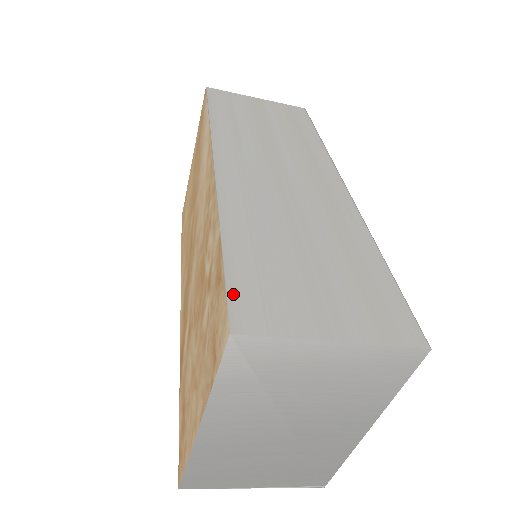
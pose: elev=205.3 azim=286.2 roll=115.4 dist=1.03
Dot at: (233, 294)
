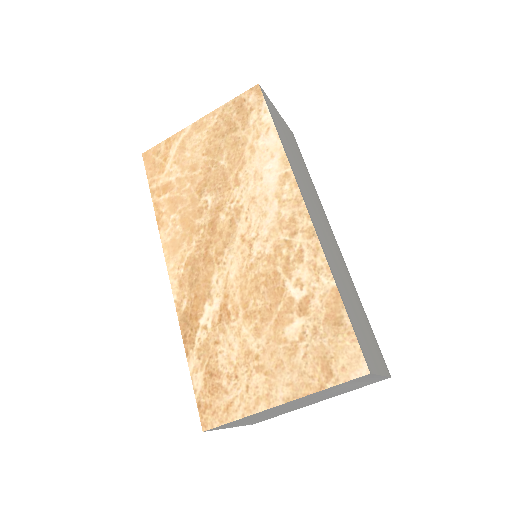
Dot at: (359, 343)
